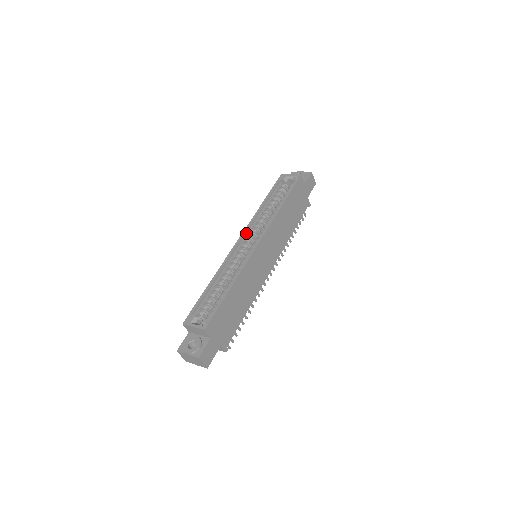
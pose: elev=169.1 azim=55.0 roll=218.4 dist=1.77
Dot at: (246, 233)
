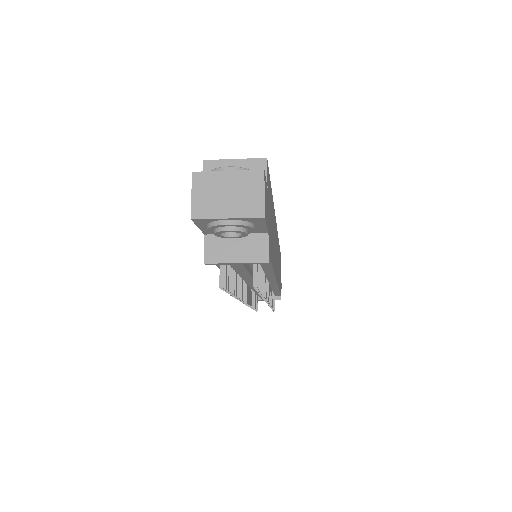
Dot at: occluded
